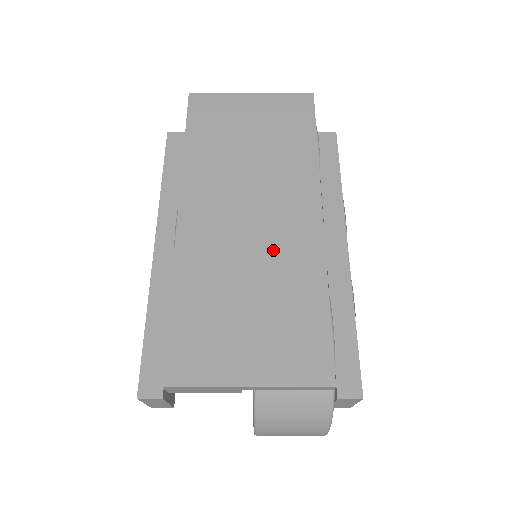
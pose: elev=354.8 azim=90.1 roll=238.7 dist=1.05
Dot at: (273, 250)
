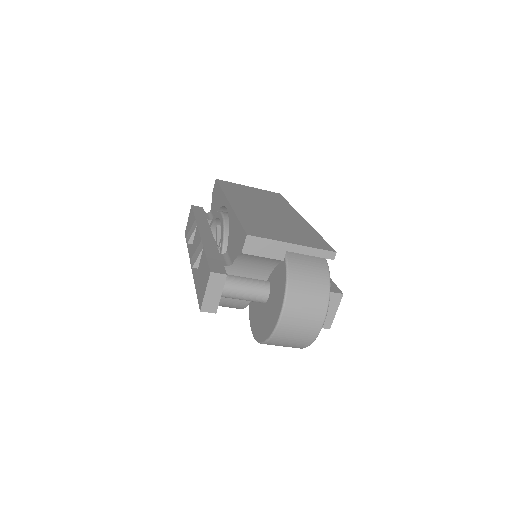
Dot at: (284, 219)
